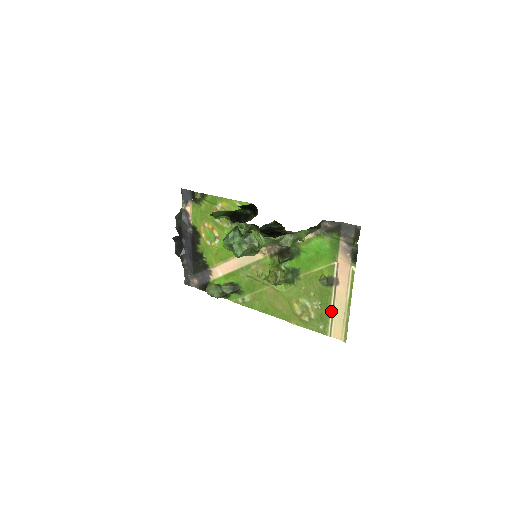
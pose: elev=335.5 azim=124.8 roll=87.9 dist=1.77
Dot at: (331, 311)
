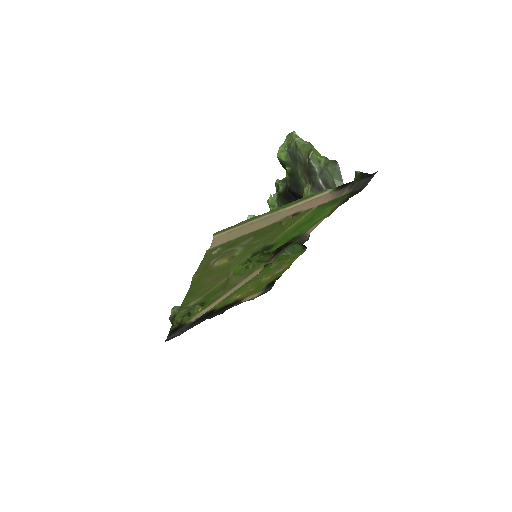
Dot at: (251, 232)
